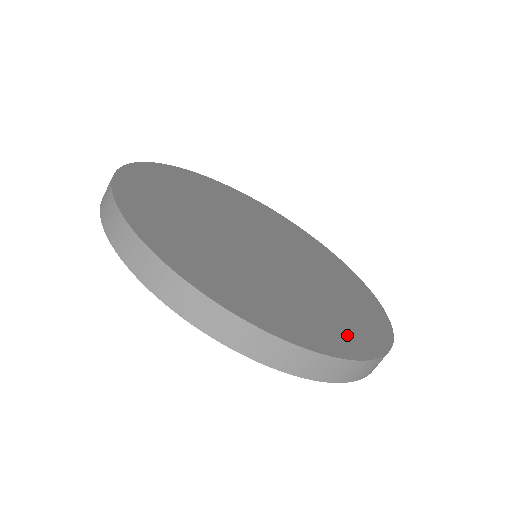
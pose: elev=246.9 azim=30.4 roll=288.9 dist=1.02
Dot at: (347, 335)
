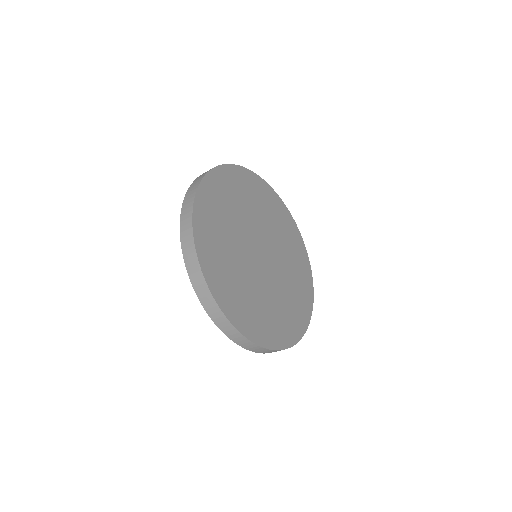
Dot at: (305, 289)
